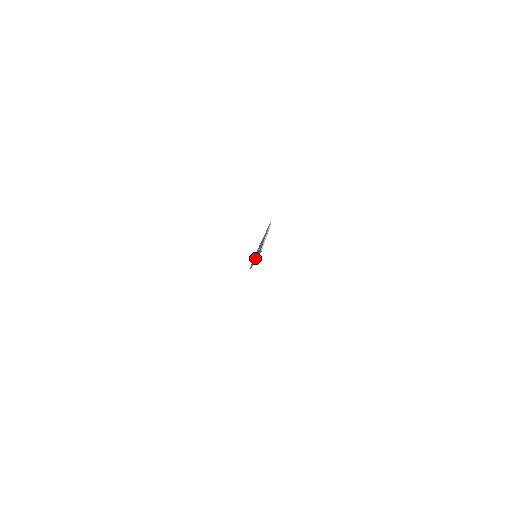
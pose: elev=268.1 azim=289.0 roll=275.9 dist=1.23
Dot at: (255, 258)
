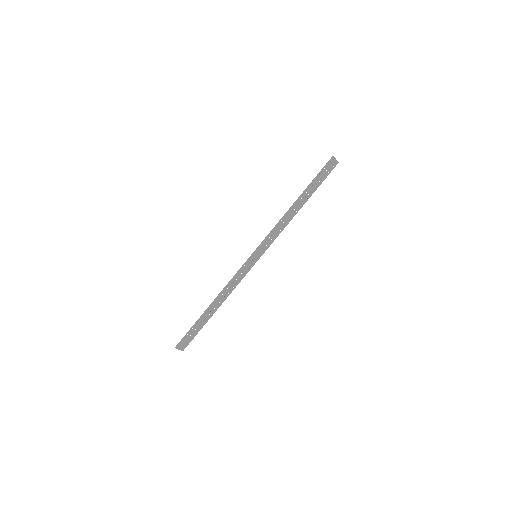
Dot at: (280, 221)
